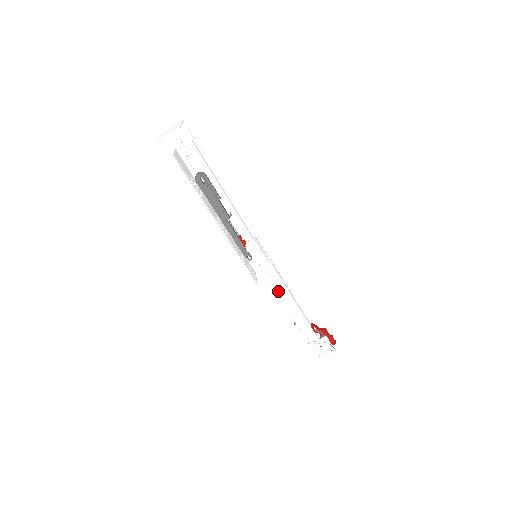
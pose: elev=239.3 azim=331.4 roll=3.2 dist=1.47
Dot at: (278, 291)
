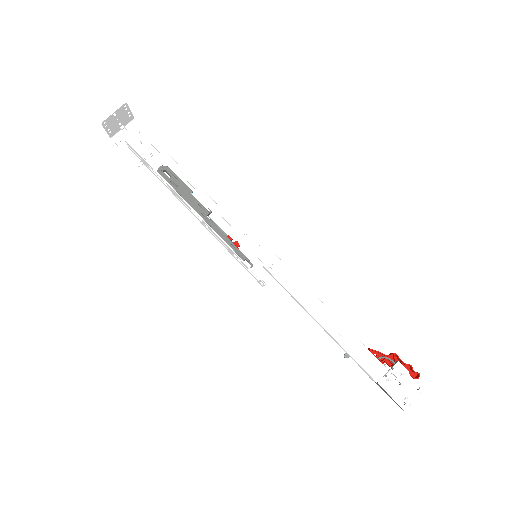
Dot at: (301, 299)
